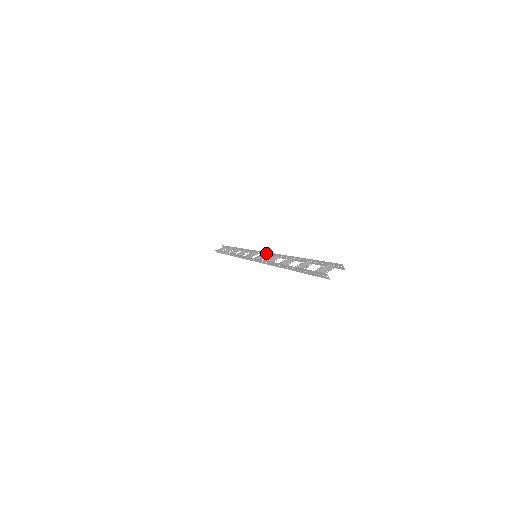
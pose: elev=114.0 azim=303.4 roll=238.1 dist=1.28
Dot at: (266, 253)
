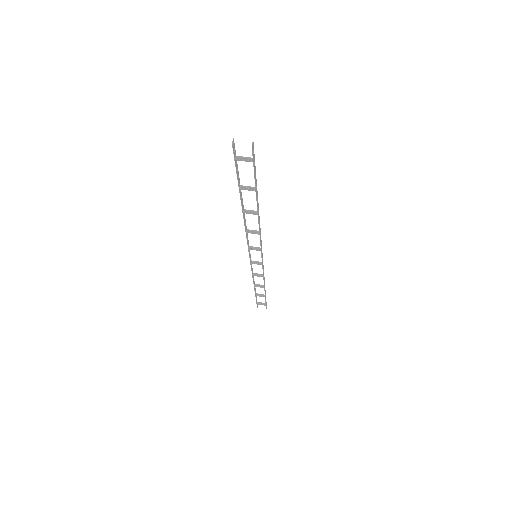
Dot at: (261, 247)
